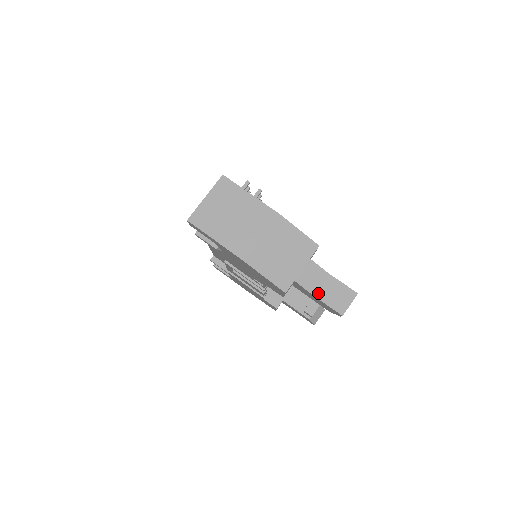
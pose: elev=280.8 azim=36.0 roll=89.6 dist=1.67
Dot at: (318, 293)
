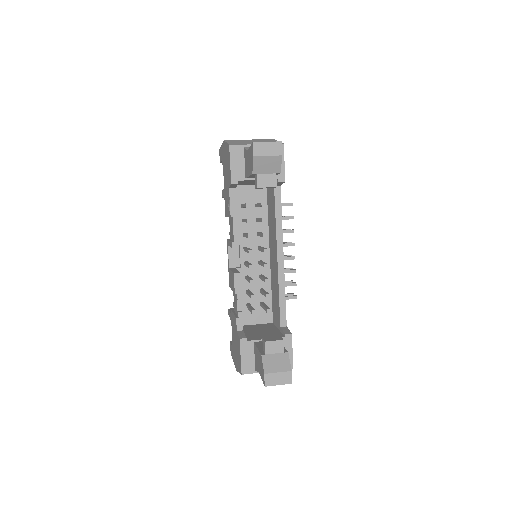
Dot at: occluded
